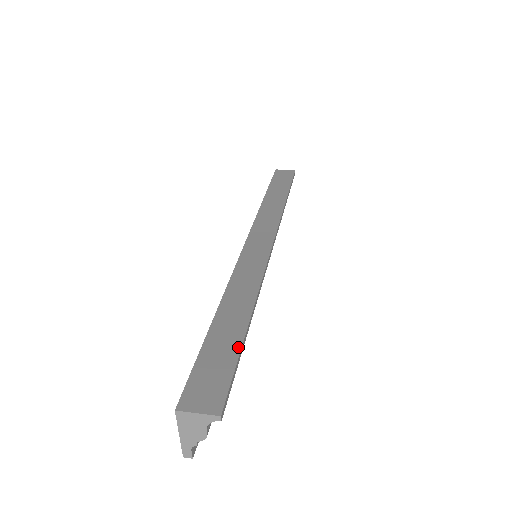
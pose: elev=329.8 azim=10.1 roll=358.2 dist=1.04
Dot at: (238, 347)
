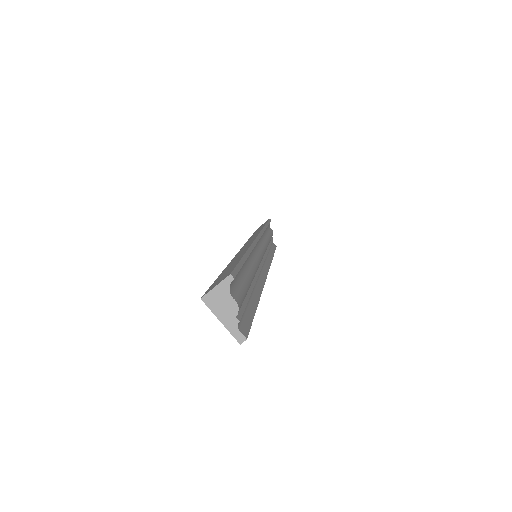
Dot at: (239, 260)
